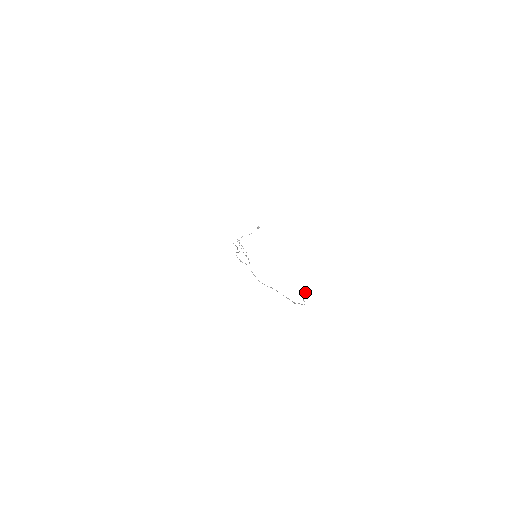
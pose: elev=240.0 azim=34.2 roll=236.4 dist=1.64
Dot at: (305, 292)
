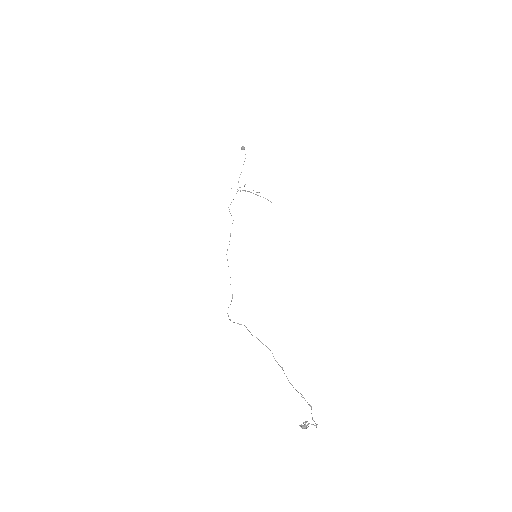
Dot at: occluded
